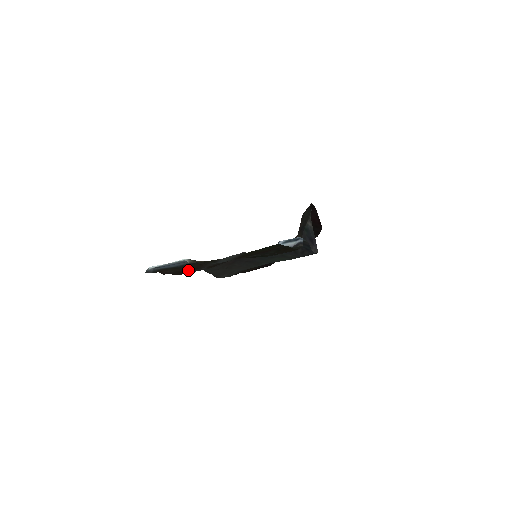
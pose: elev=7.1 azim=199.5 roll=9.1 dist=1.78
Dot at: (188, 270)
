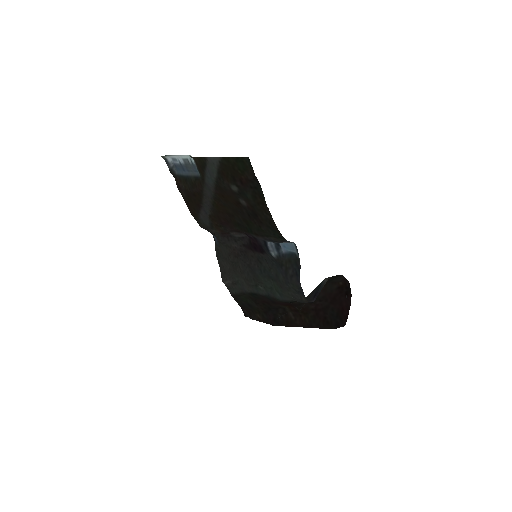
Dot at: (194, 199)
